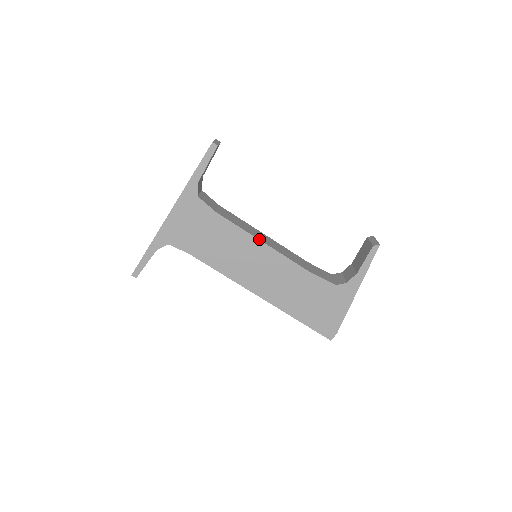
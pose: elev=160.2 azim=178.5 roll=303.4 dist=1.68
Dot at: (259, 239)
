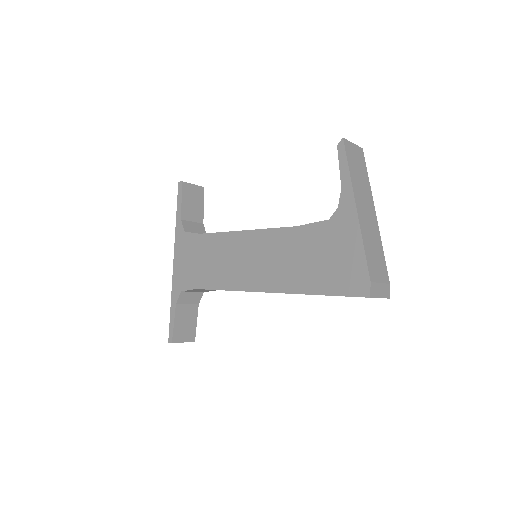
Dot at: (238, 231)
